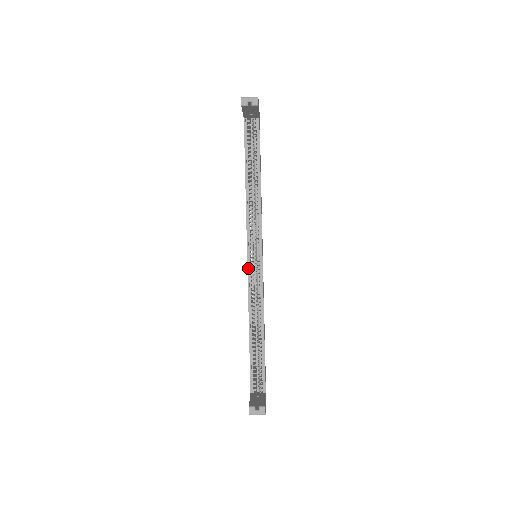
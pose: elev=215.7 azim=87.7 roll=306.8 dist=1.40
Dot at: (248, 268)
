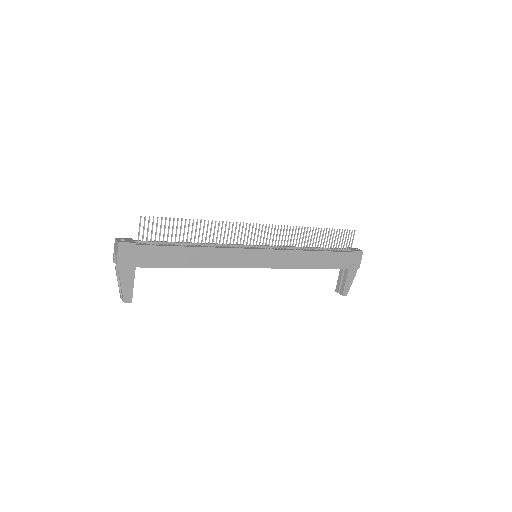
Dot at: occluded
